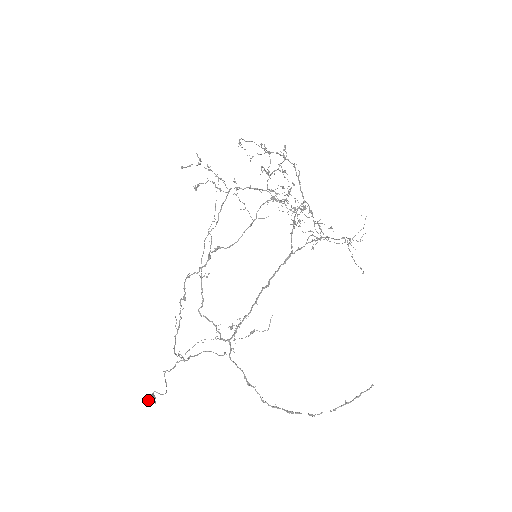
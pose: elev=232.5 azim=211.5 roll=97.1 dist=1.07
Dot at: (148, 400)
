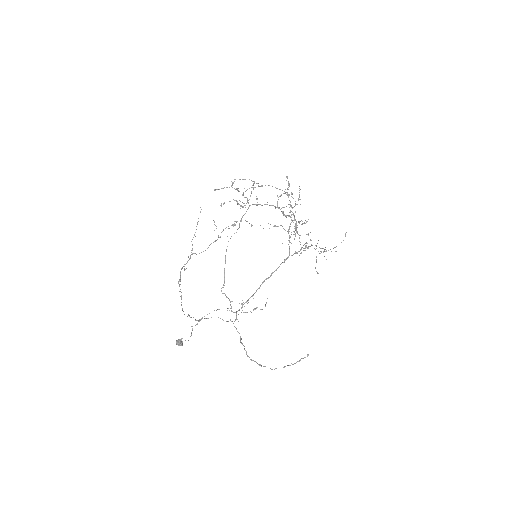
Dot at: (177, 343)
